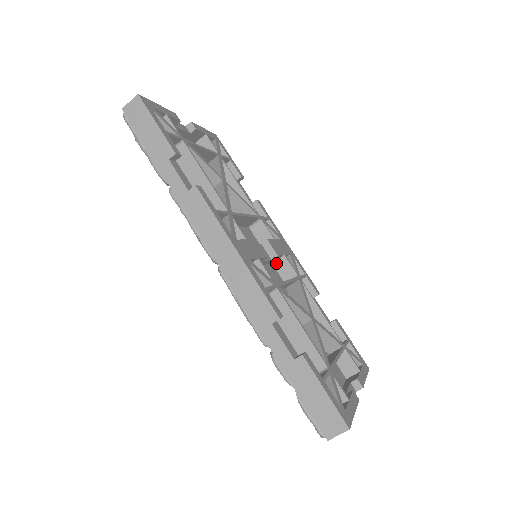
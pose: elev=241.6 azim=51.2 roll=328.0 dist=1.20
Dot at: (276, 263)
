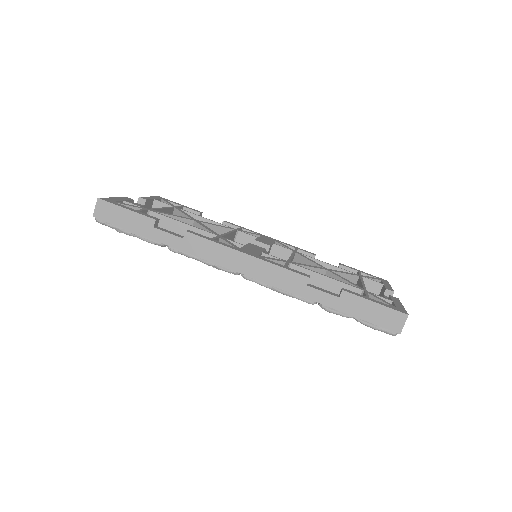
Dot at: (271, 253)
